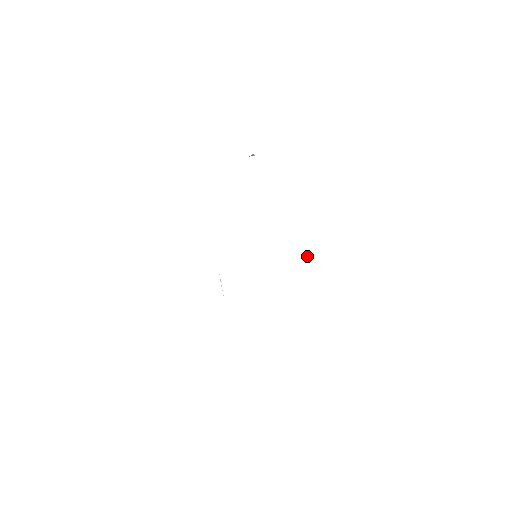
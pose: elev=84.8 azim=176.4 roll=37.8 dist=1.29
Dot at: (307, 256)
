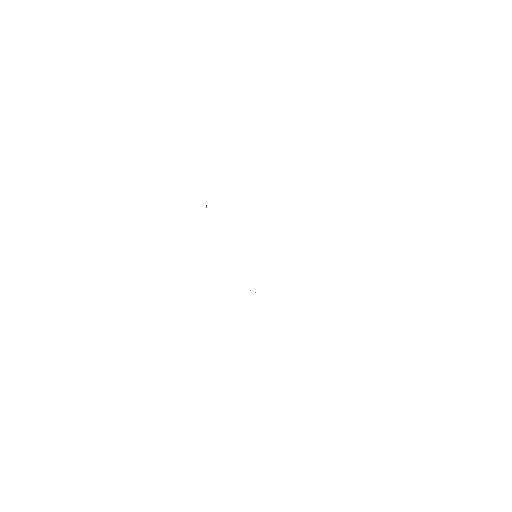
Dot at: occluded
